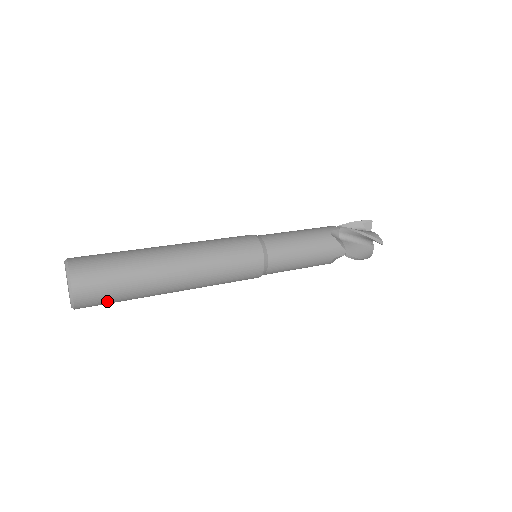
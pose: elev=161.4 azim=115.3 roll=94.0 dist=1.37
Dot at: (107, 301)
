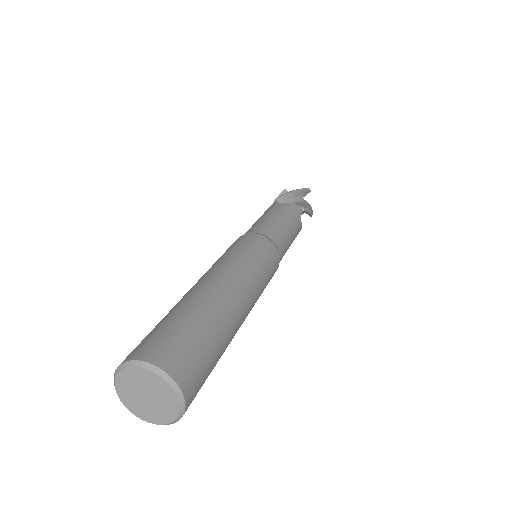
Dot at: occluded
